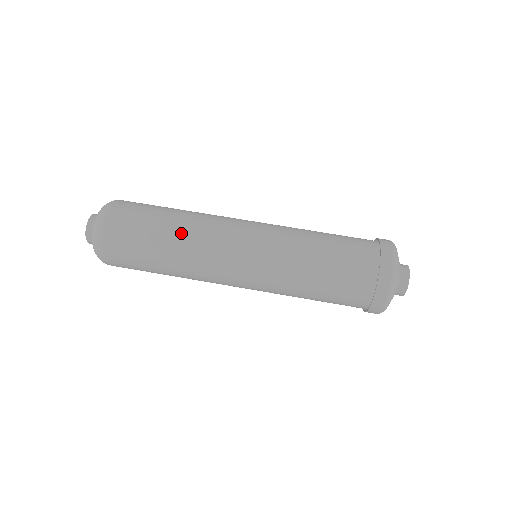
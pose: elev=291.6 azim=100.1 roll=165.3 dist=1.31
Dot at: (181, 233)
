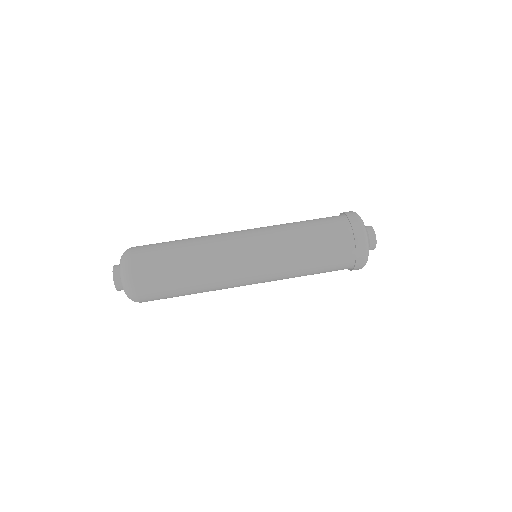
Dot at: (195, 247)
